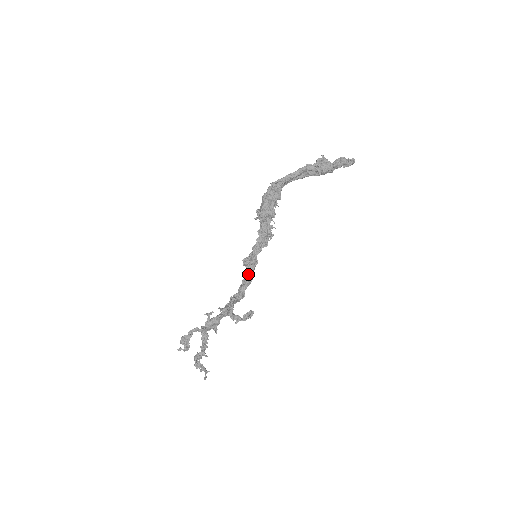
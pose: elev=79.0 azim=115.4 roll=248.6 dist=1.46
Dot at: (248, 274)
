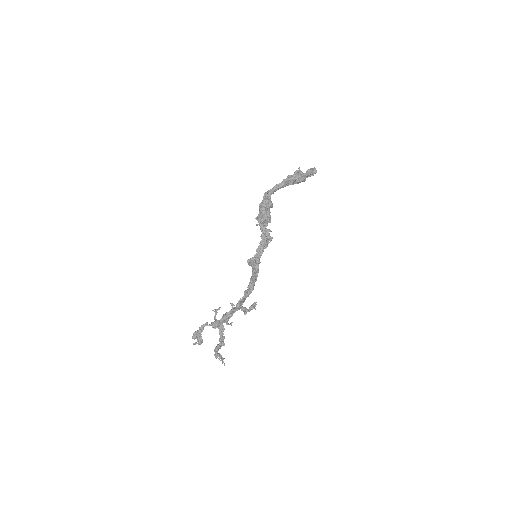
Dot at: (255, 272)
